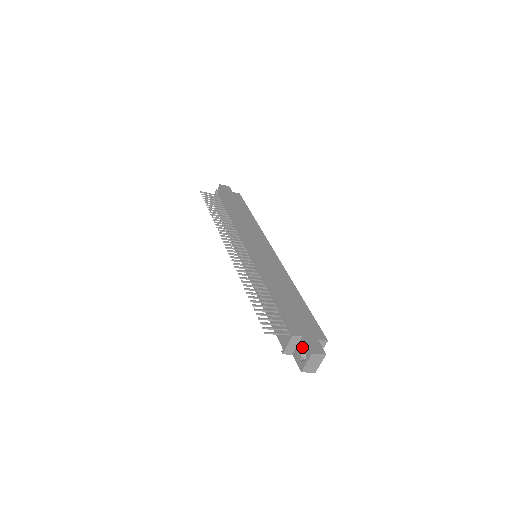
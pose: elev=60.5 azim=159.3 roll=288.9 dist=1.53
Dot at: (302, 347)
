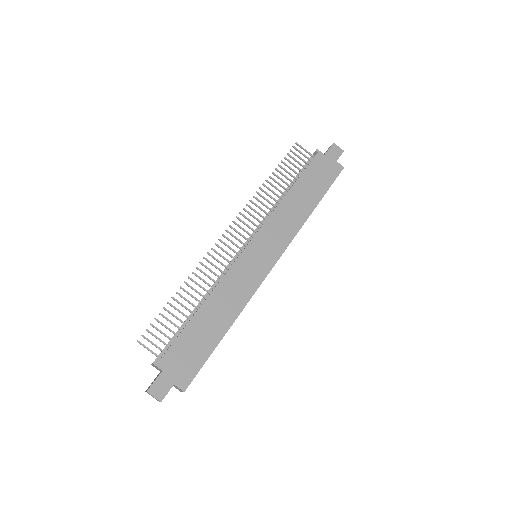
Dot at: (156, 377)
